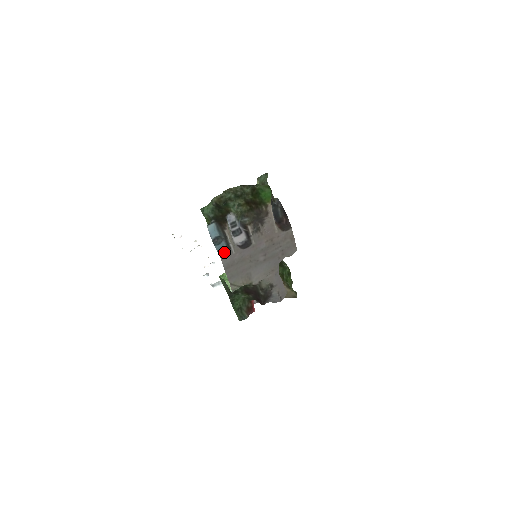
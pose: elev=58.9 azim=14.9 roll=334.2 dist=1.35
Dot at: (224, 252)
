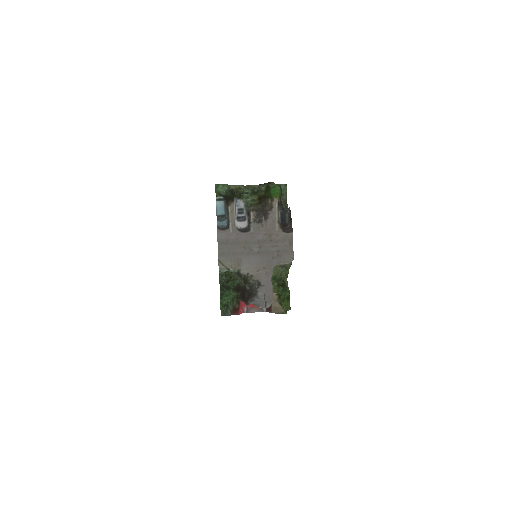
Dot at: (223, 228)
